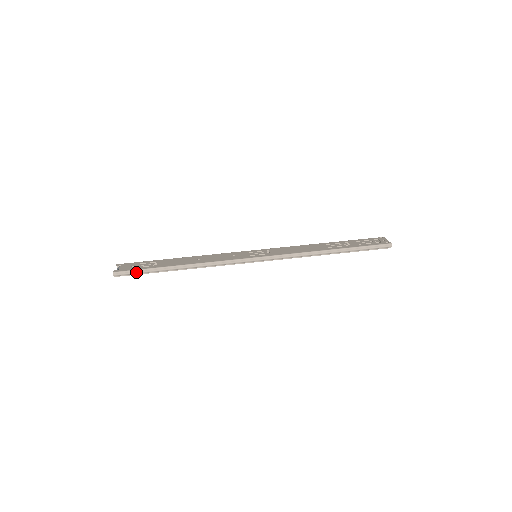
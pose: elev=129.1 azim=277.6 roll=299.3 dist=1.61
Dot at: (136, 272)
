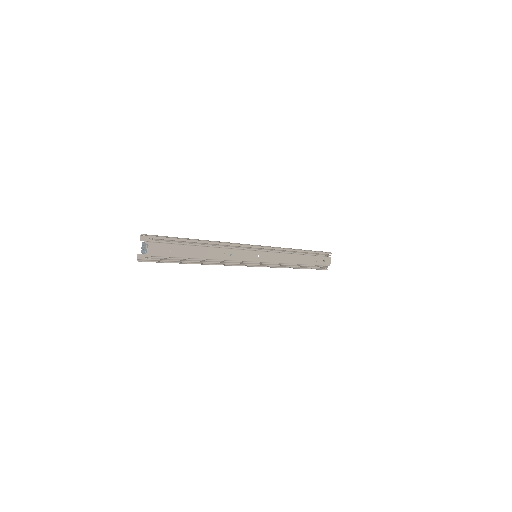
Dot at: (164, 236)
